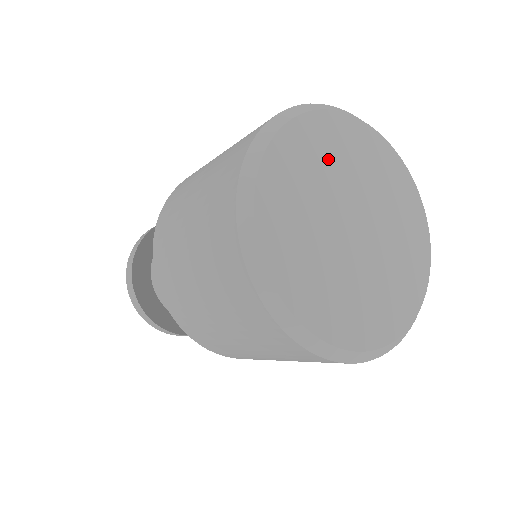
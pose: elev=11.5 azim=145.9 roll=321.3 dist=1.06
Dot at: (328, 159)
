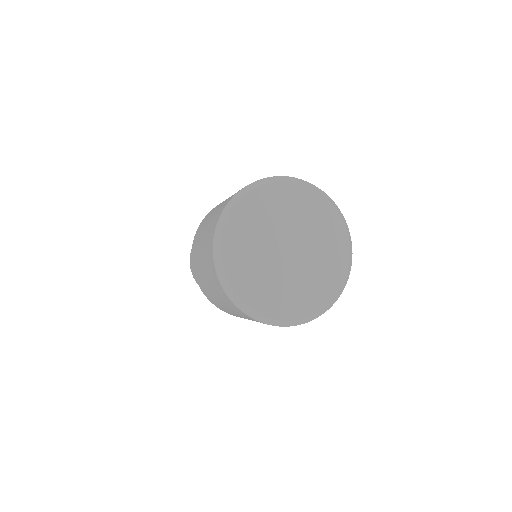
Dot at: (265, 216)
